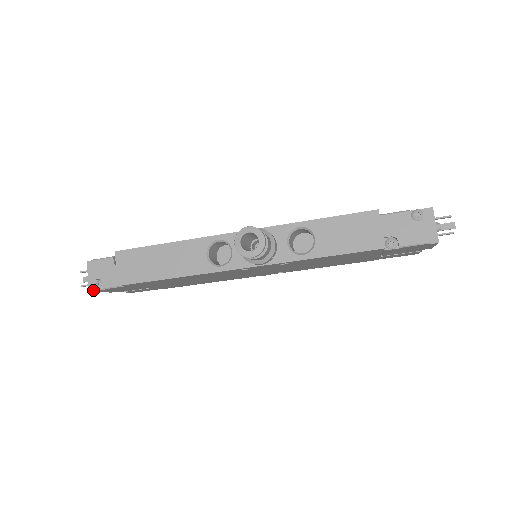
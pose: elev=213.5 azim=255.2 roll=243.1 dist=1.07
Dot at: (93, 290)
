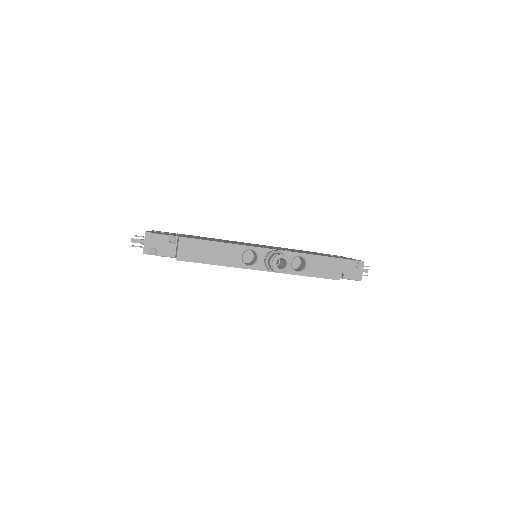
Dot at: occluded
